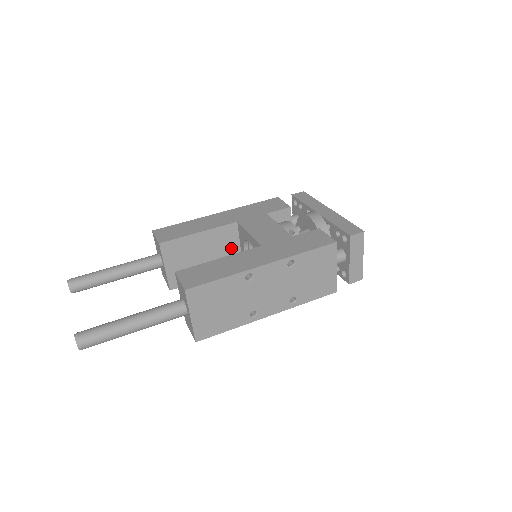
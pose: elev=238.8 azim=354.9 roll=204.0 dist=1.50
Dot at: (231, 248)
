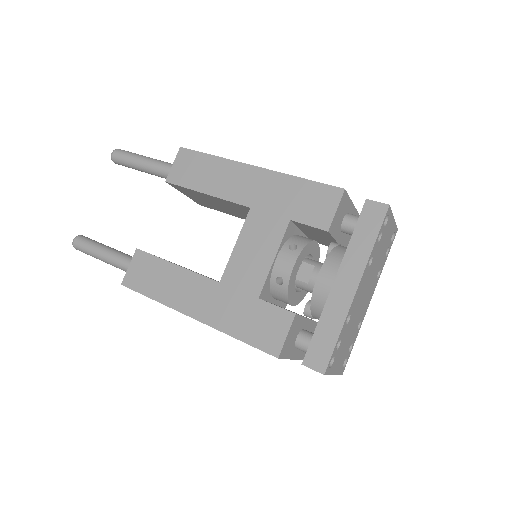
Dot at: occluded
